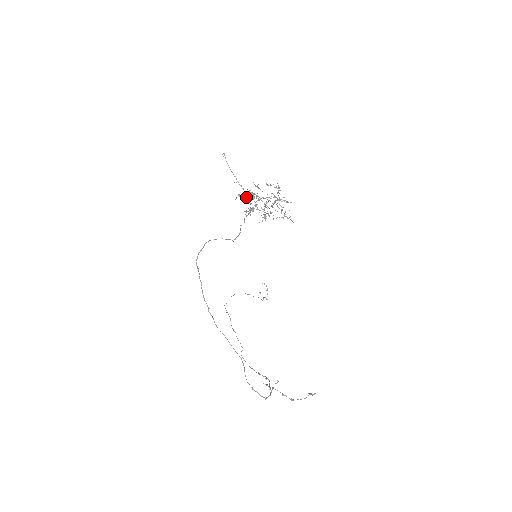
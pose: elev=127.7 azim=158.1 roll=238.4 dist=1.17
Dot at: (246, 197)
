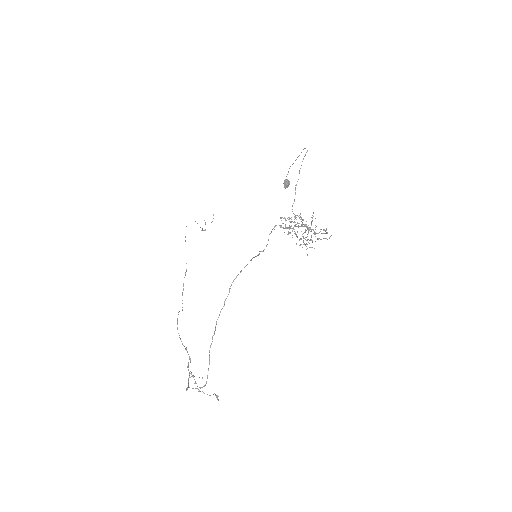
Dot at: occluded
